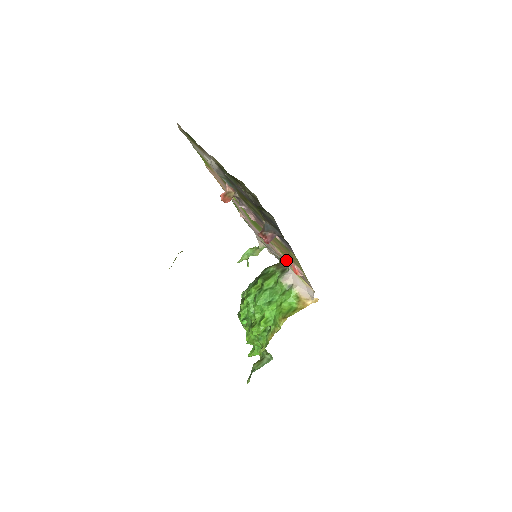
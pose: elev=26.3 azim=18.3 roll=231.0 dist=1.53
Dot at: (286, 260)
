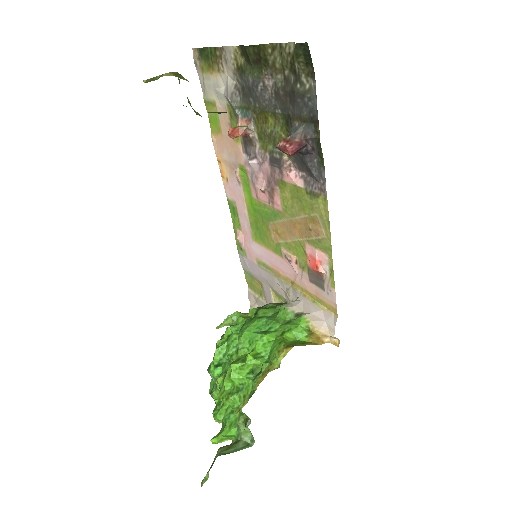
Dot at: (298, 271)
